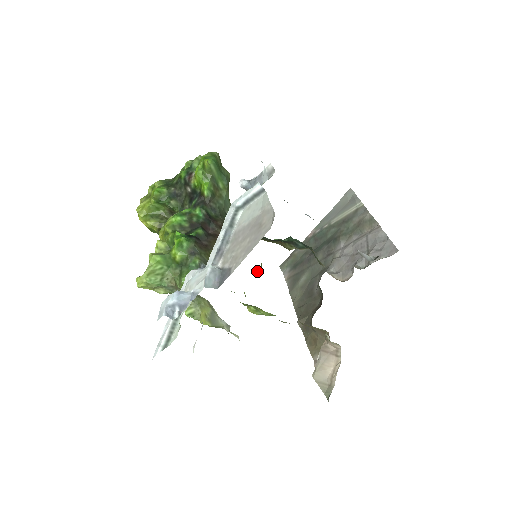
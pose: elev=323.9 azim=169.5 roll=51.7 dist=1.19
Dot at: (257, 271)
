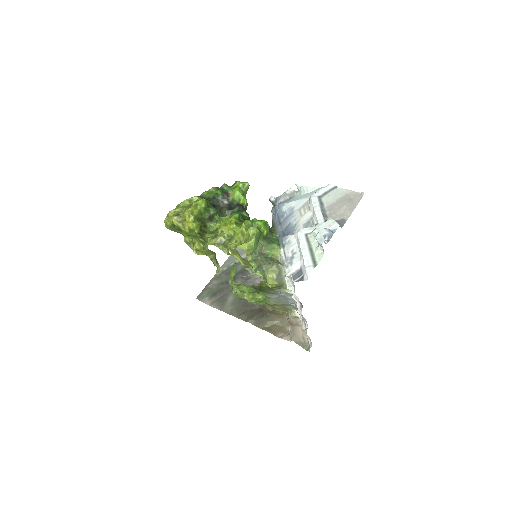
Dot at: (229, 280)
